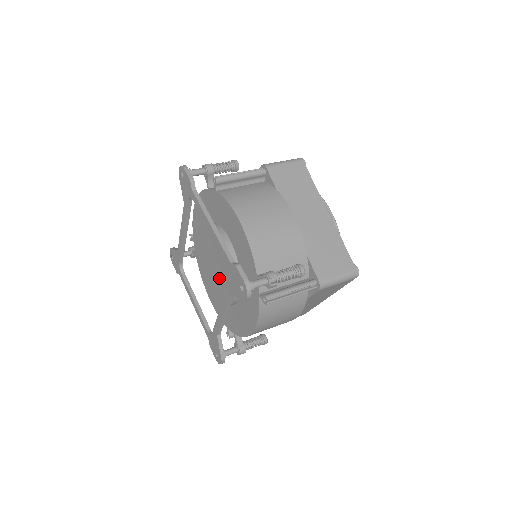
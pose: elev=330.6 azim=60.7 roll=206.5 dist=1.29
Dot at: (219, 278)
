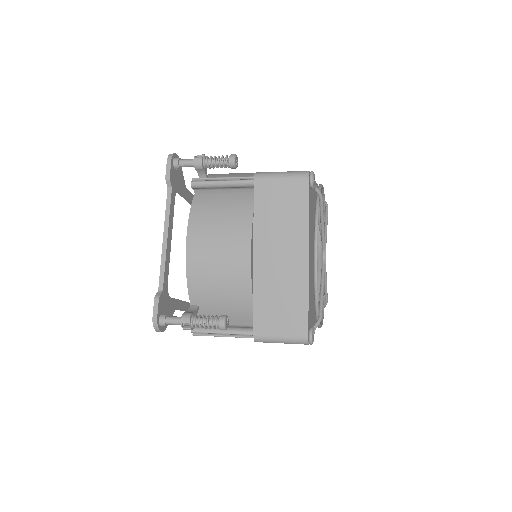
Dot at: occluded
